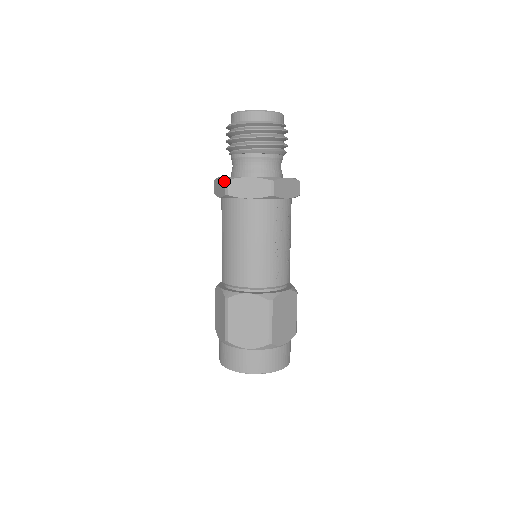
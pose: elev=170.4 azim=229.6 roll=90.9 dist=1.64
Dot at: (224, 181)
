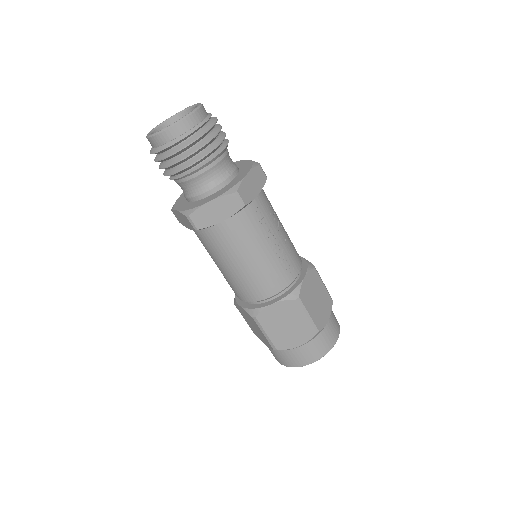
Dot at: (185, 217)
